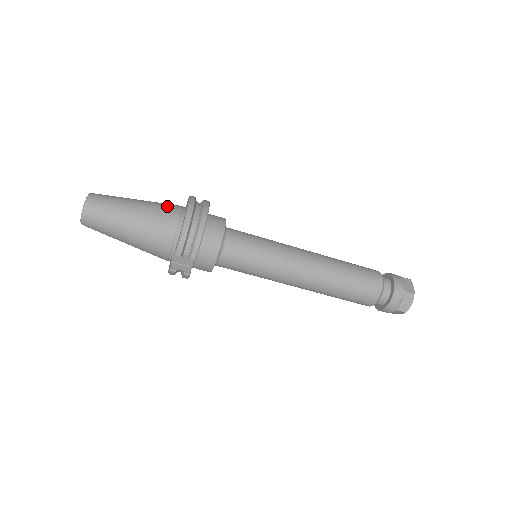
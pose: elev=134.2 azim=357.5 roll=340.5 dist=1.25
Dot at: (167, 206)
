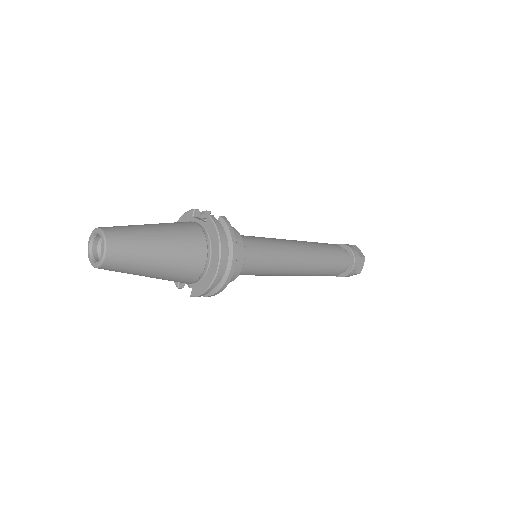
Dot at: (193, 252)
